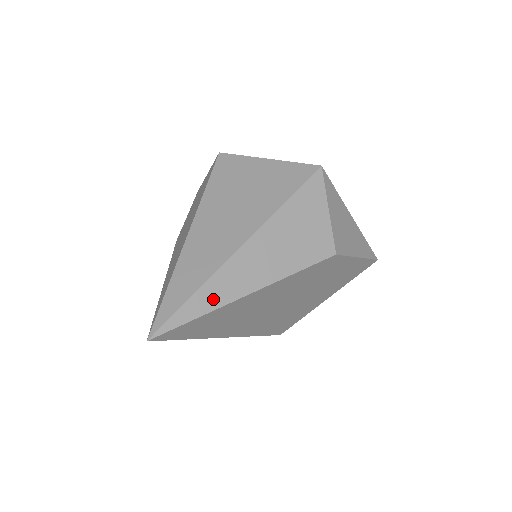
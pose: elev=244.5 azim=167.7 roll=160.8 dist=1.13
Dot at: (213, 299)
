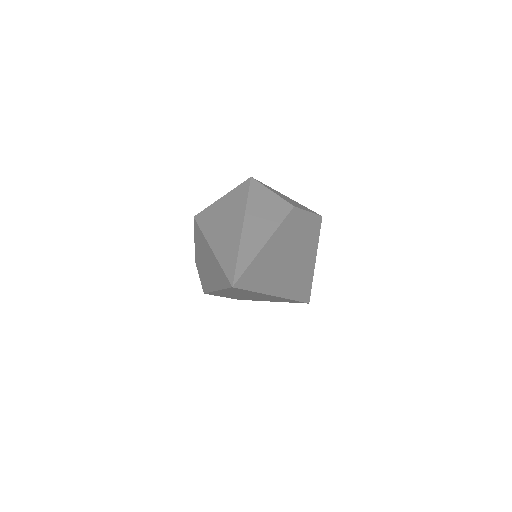
Dot at: (250, 253)
